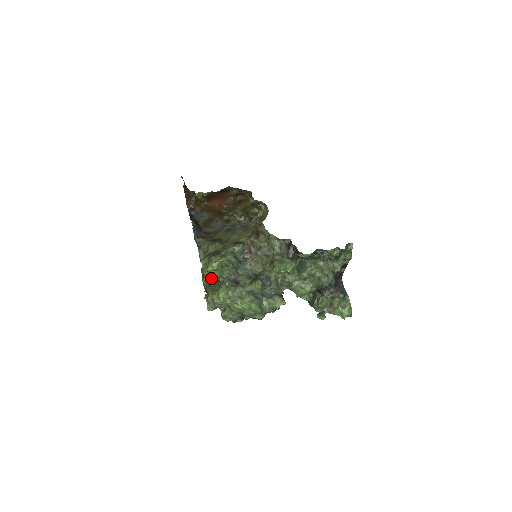
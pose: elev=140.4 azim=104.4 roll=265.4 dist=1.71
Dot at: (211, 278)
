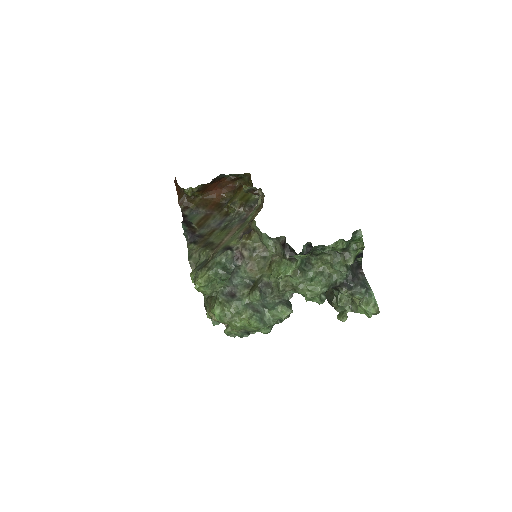
Dot at: occluded
